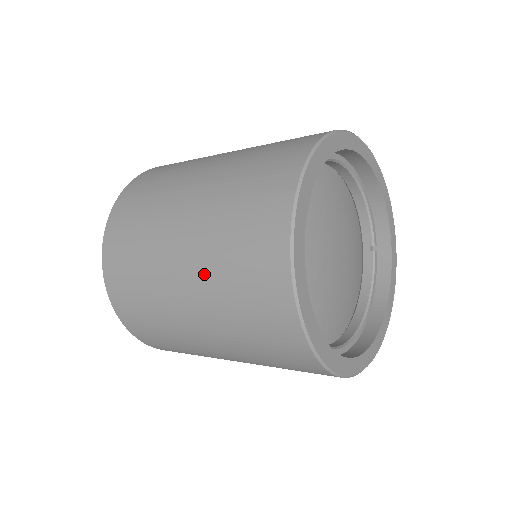
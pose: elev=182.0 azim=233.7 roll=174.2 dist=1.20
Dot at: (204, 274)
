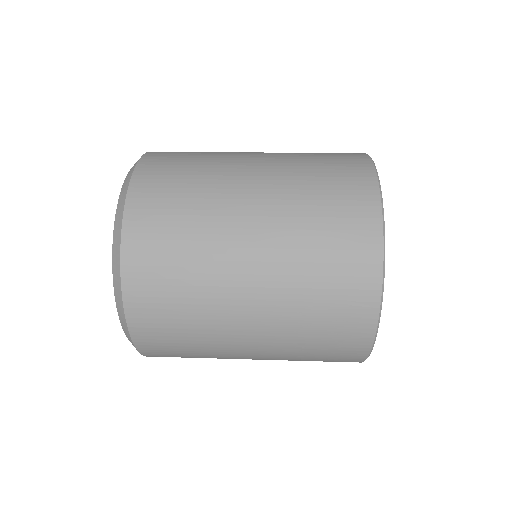
Dot at: (280, 347)
